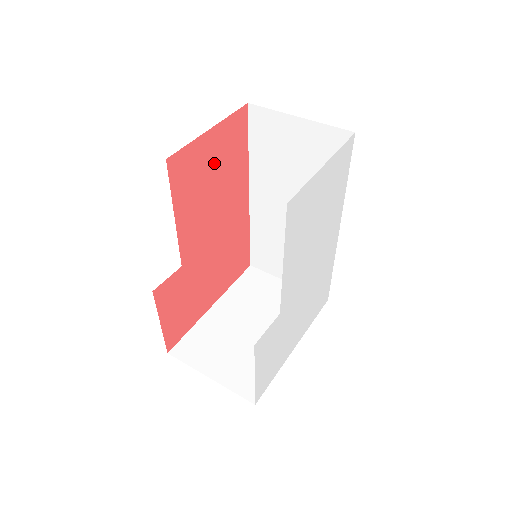
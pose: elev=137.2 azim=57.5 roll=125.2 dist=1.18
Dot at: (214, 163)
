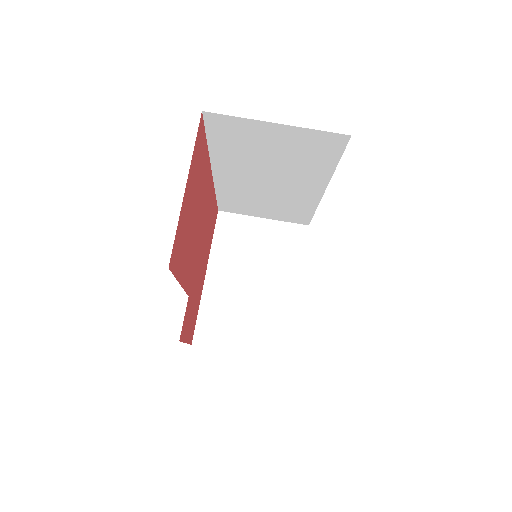
Dot at: (191, 202)
